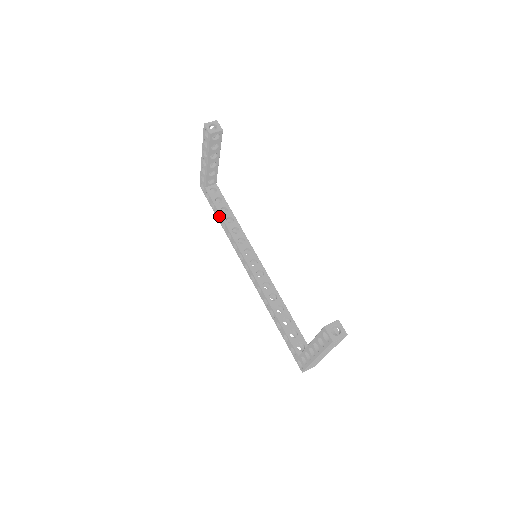
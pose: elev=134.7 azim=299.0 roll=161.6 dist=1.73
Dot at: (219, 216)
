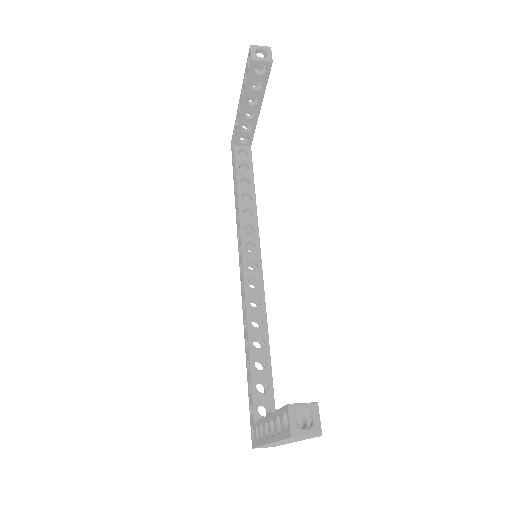
Dot at: occluded
